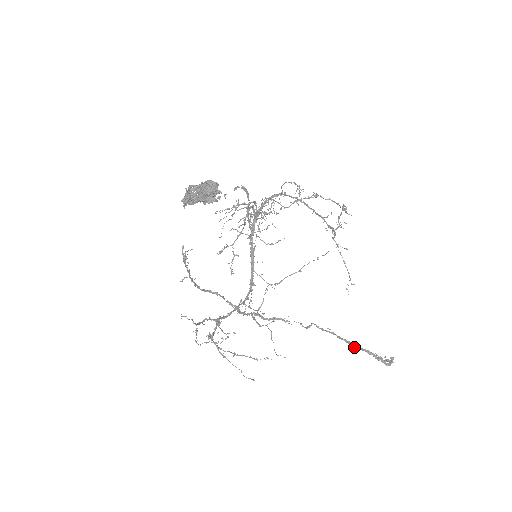
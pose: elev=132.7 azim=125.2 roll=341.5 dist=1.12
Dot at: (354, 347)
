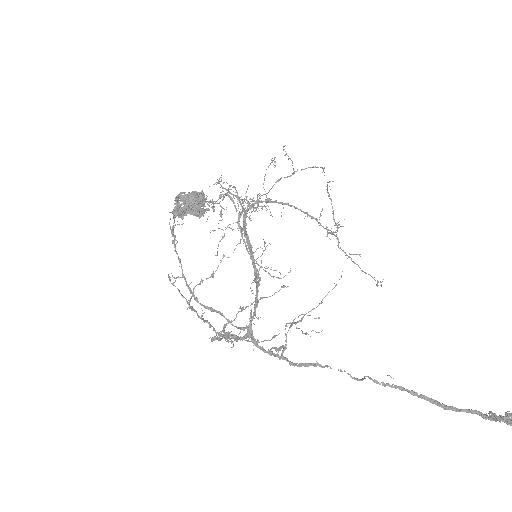
Dot at: (443, 407)
